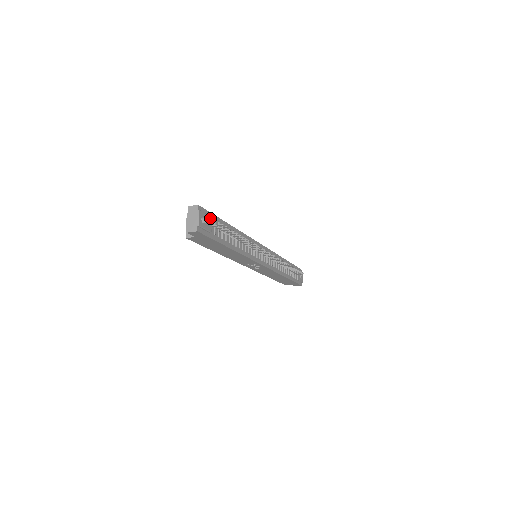
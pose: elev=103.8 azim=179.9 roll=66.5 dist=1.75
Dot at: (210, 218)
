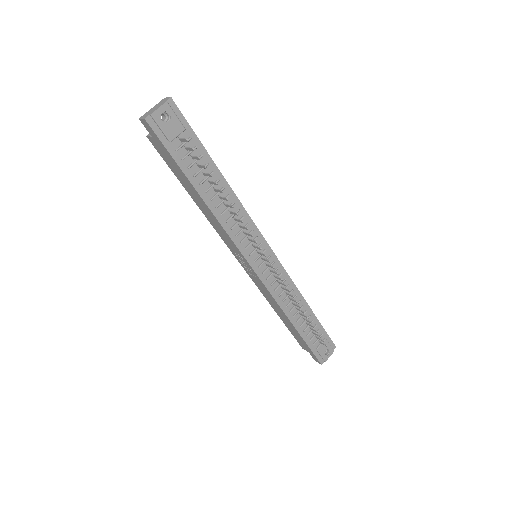
Dot at: (181, 127)
